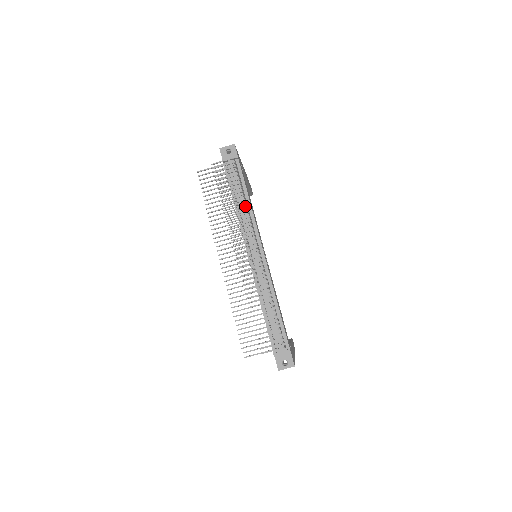
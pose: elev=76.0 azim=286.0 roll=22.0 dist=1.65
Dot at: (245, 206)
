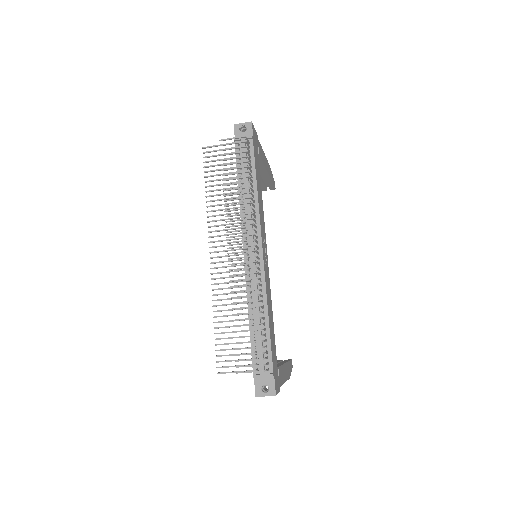
Dot at: (251, 195)
